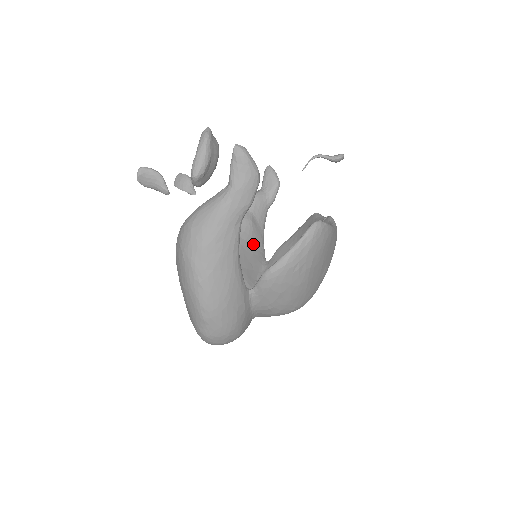
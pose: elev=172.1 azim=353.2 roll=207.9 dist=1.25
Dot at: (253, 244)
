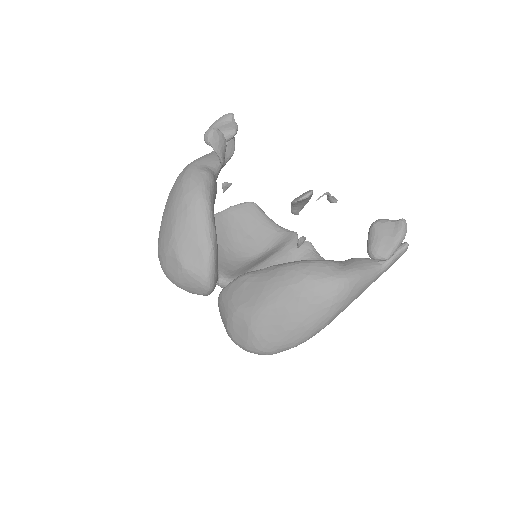
Dot at: occluded
